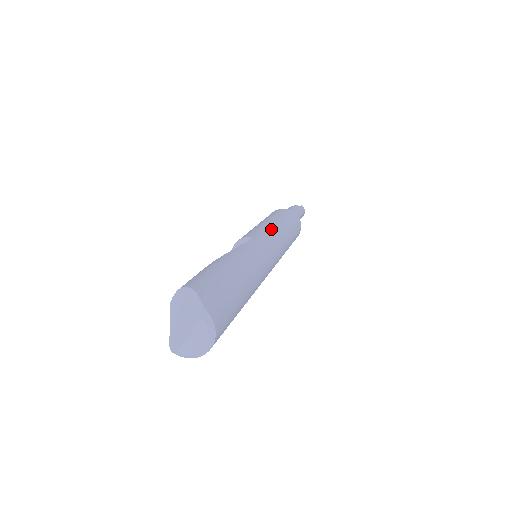
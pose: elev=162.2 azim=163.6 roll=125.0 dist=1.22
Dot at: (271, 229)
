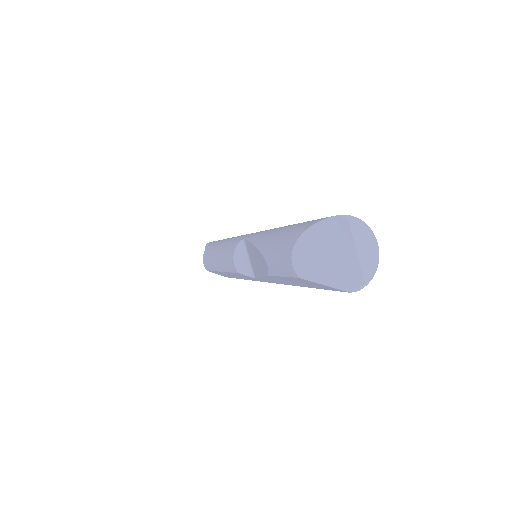
Dot at: (234, 238)
